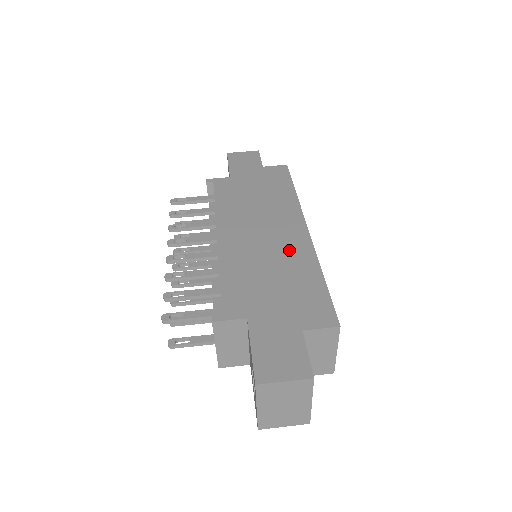
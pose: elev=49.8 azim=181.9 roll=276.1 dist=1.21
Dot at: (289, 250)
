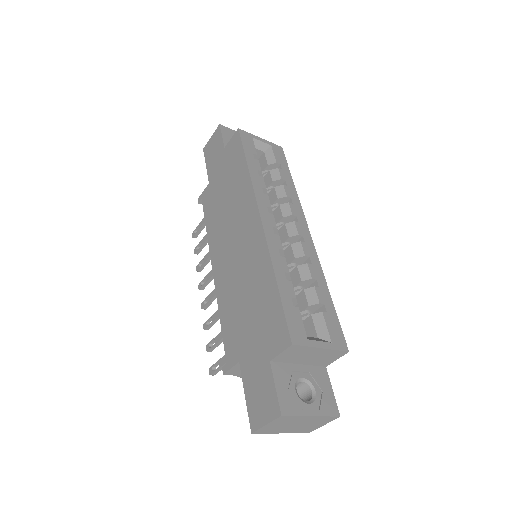
Dot at: (252, 259)
